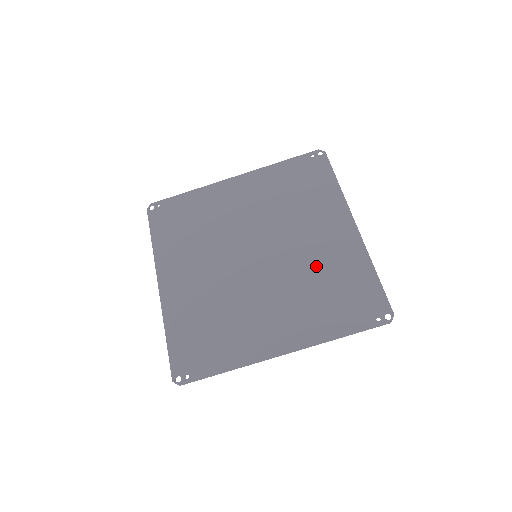
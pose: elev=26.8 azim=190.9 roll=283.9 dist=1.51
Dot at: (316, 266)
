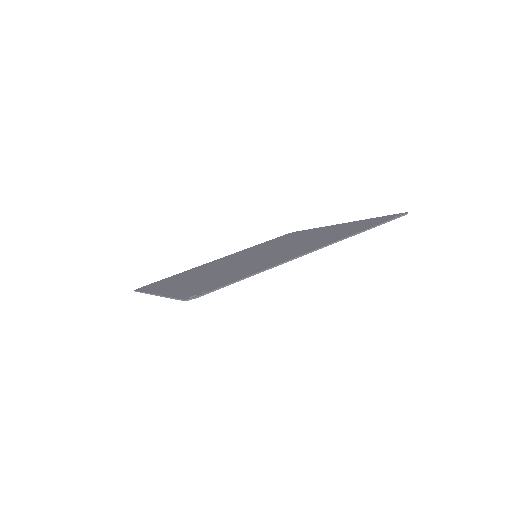
Dot at: (317, 236)
